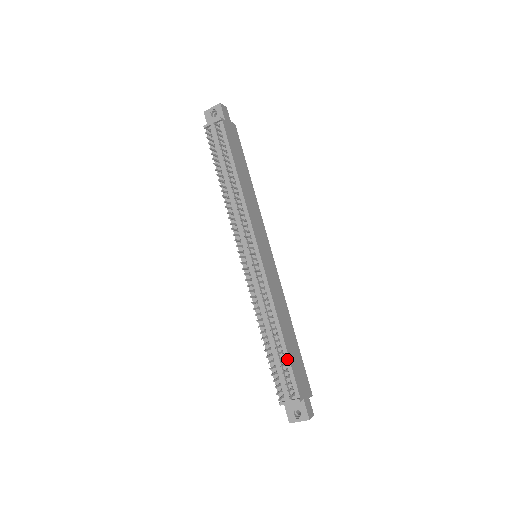
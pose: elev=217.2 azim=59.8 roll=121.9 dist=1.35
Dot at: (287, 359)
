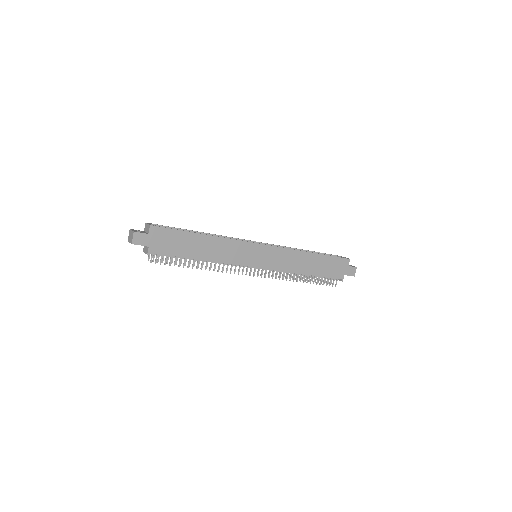
Dot at: (321, 276)
